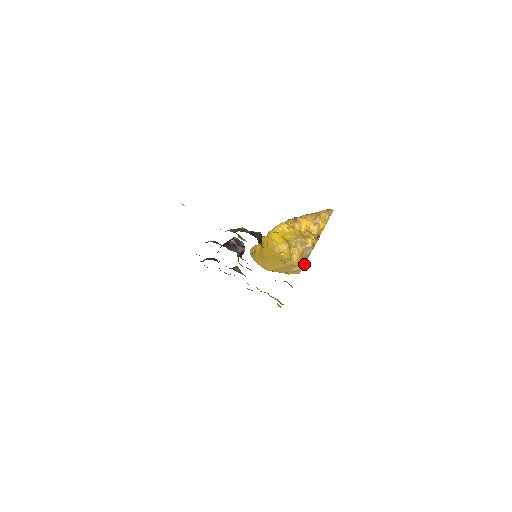
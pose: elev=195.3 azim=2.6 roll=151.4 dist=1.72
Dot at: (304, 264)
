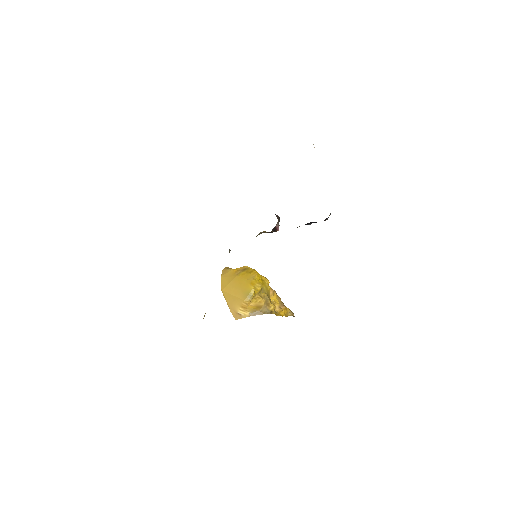
Dot at: occluded
